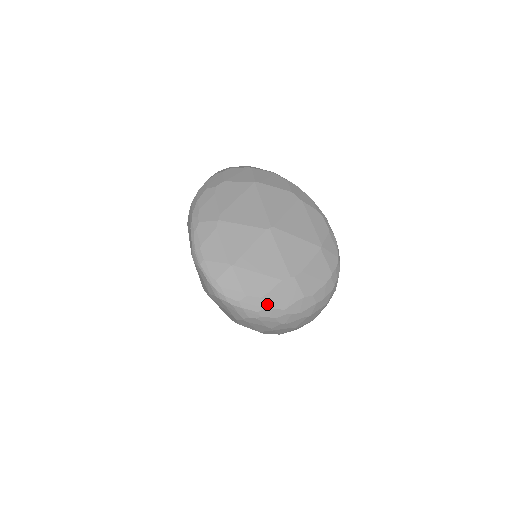
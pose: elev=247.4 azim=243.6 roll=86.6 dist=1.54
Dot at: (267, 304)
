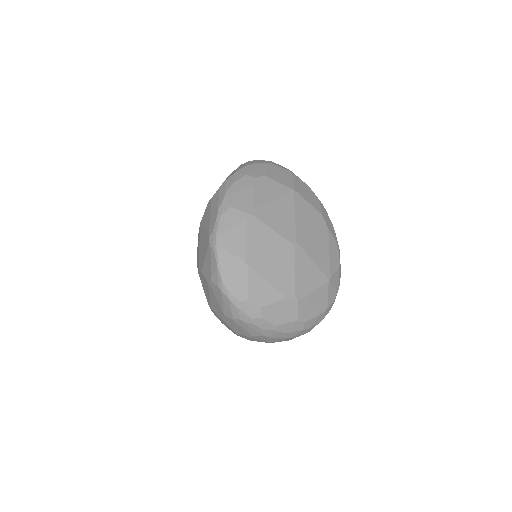
Dot at: (264, 315)
